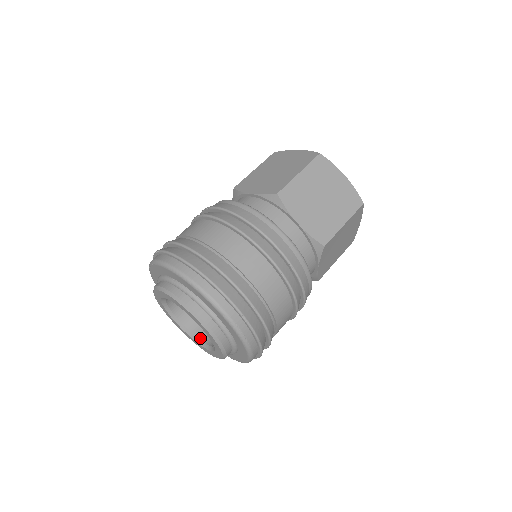
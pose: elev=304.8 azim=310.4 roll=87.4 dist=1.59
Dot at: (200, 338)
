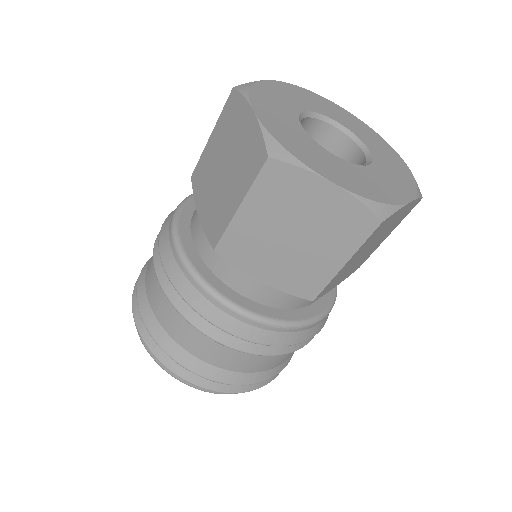
Dot at: occluded
